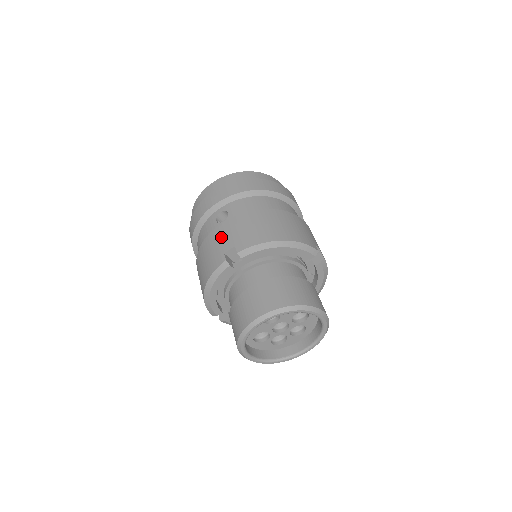
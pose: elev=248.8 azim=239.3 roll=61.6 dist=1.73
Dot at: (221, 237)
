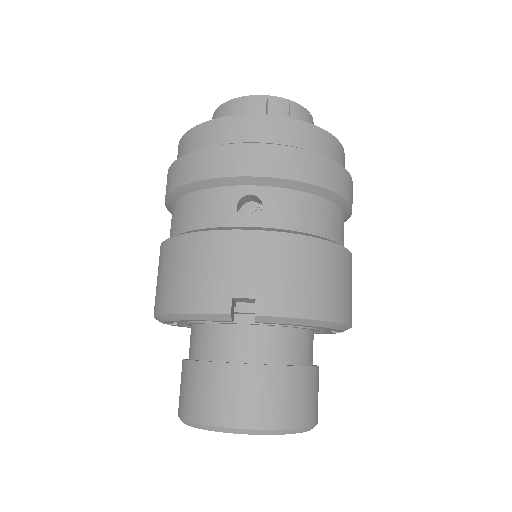
Dot at: (238, 259)
